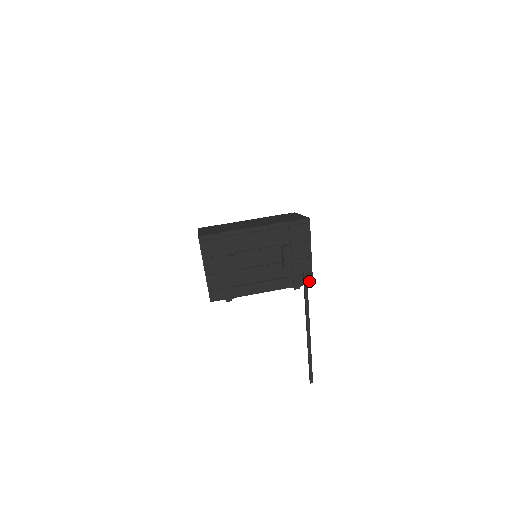
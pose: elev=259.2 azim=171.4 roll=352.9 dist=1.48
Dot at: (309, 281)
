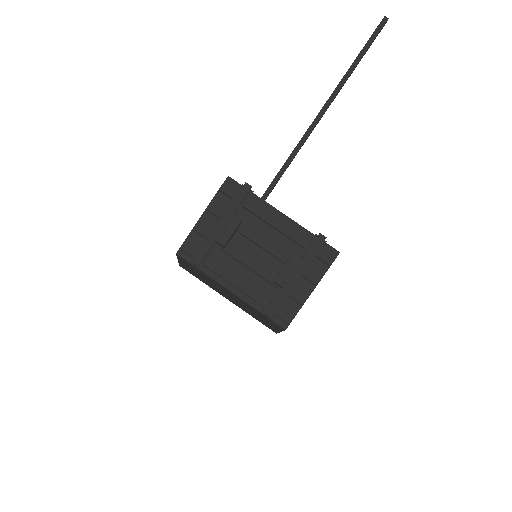
Dot at: (284, 323)
